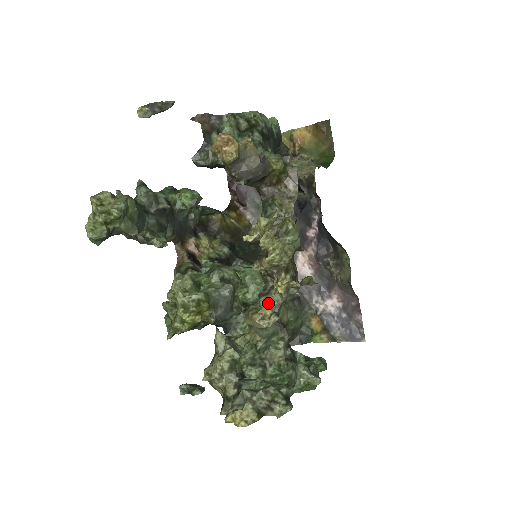
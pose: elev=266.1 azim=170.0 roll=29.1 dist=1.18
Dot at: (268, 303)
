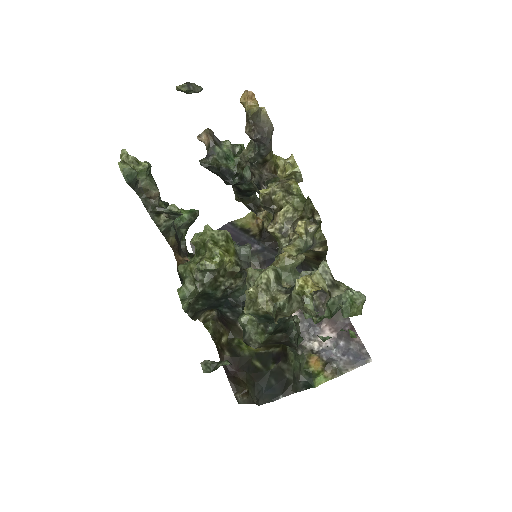
Dot at: (291, 247)
